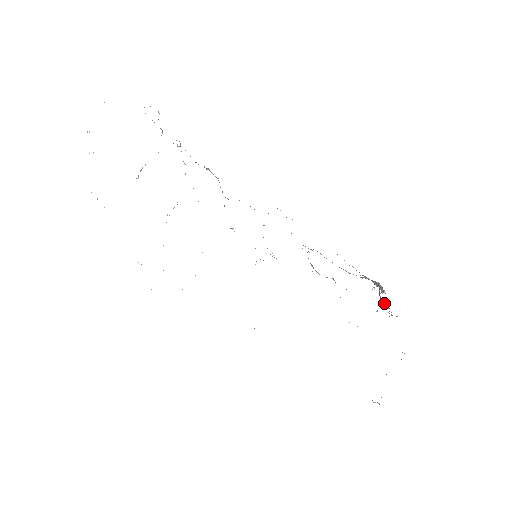
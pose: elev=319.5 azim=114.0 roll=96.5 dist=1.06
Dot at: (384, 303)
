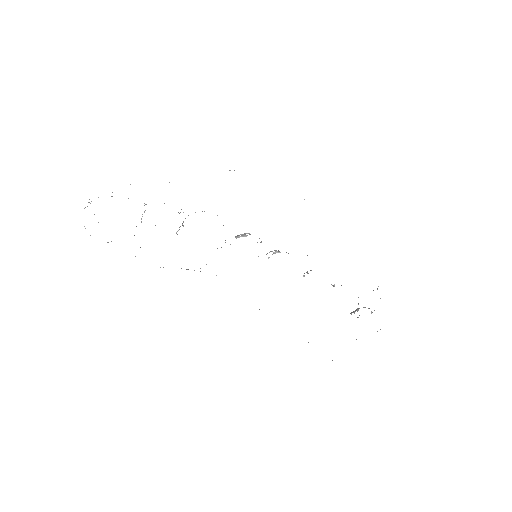
Dot at: occluded
